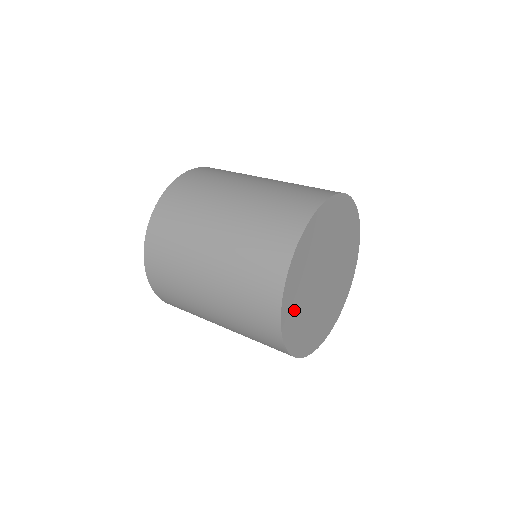
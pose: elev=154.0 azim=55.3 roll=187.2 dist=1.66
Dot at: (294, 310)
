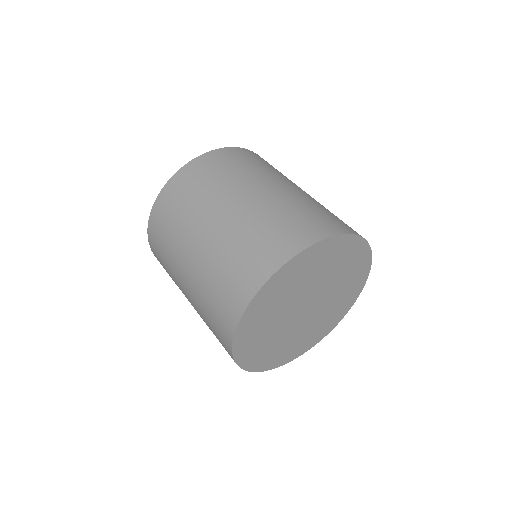
Dot at: (254, 333)
